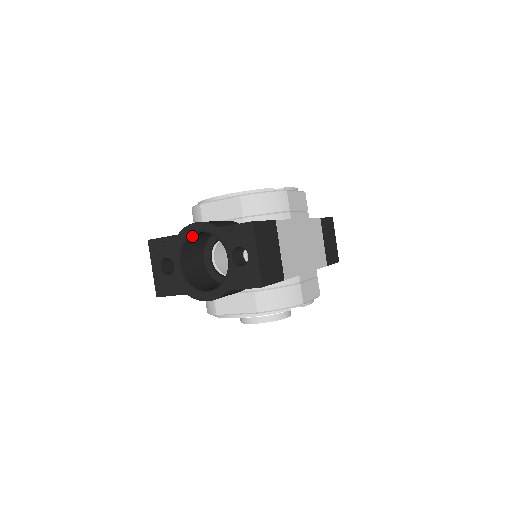
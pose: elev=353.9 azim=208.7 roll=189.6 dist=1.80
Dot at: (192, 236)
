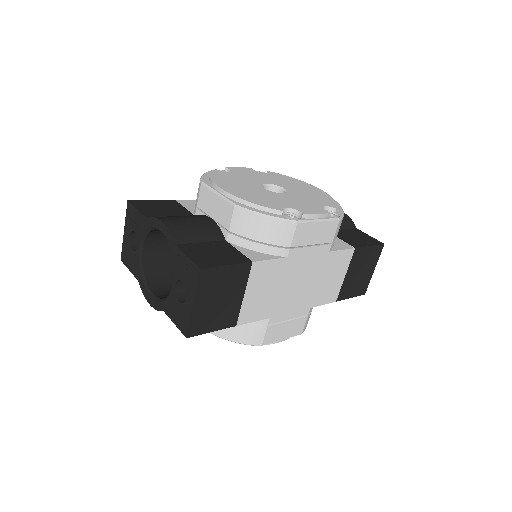
Dot at: occluded
